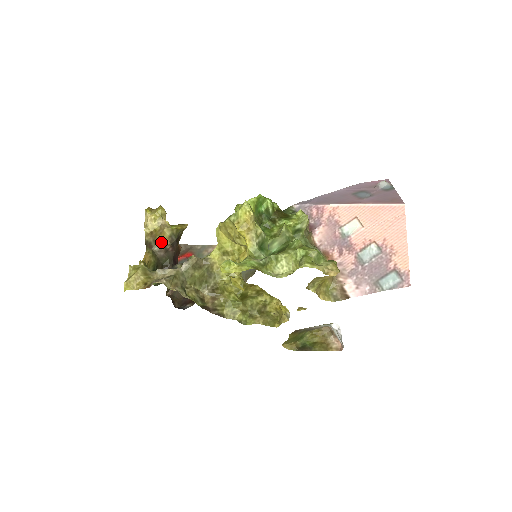
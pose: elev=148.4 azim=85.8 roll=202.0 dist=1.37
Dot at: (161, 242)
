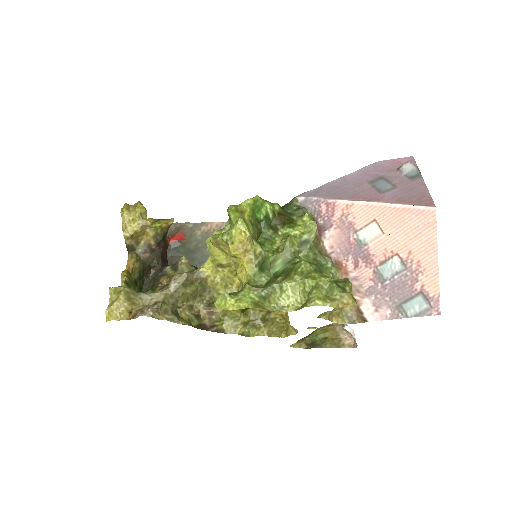
Dot at: (145, 242)
